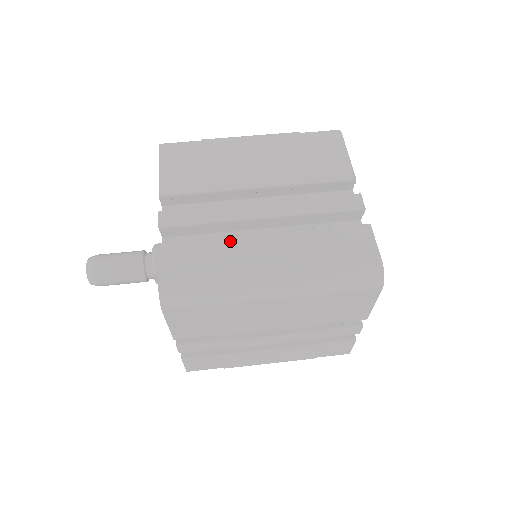
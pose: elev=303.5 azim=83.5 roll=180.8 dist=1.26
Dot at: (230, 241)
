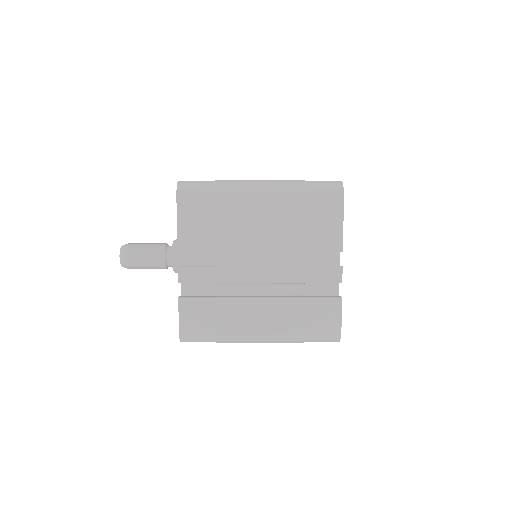
Dot at: occluded
